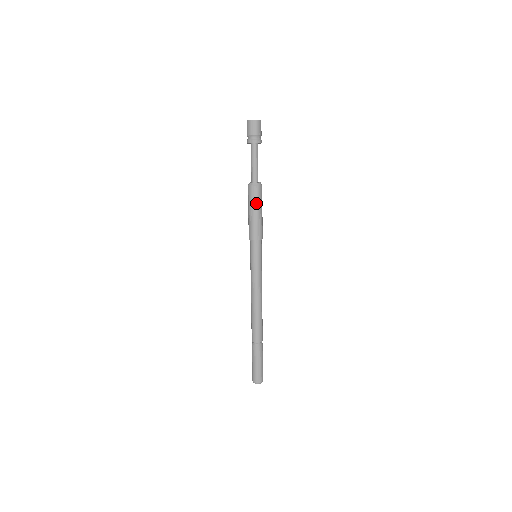
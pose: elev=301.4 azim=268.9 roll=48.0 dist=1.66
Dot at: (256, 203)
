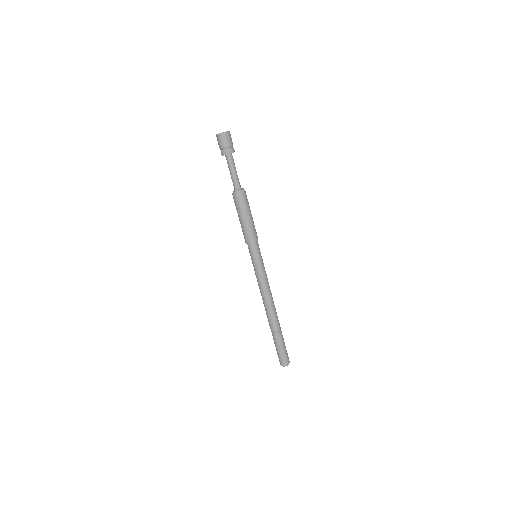
Dot at: (245, 209)
